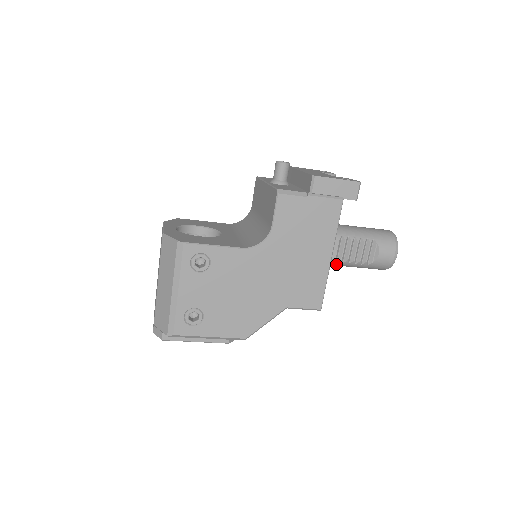
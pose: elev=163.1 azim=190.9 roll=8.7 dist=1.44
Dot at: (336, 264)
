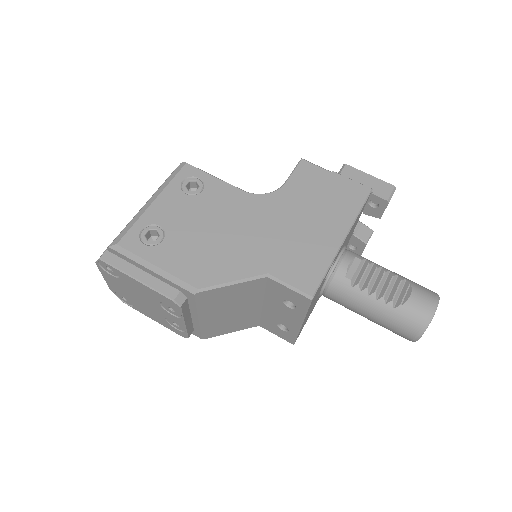
Dot at: (351, 294)
